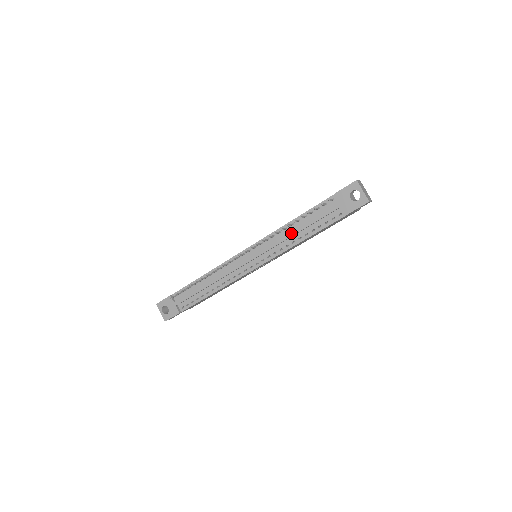
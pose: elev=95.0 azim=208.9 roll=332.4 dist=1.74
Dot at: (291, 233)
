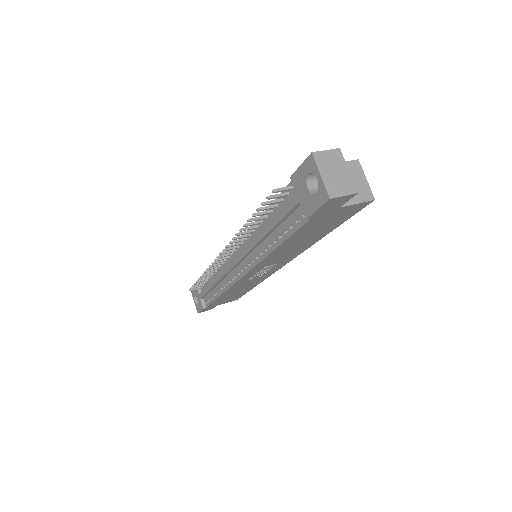
Dot at: (258, 236)
